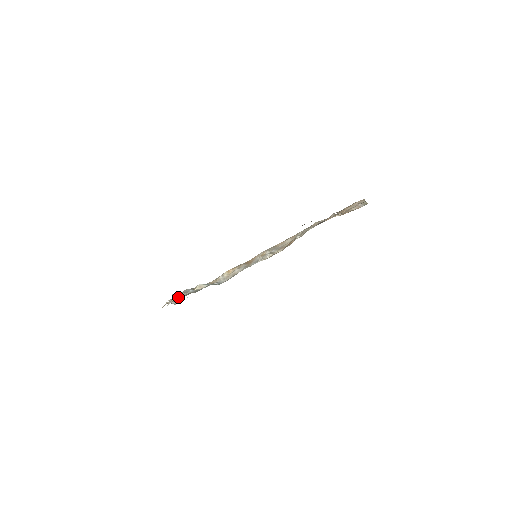
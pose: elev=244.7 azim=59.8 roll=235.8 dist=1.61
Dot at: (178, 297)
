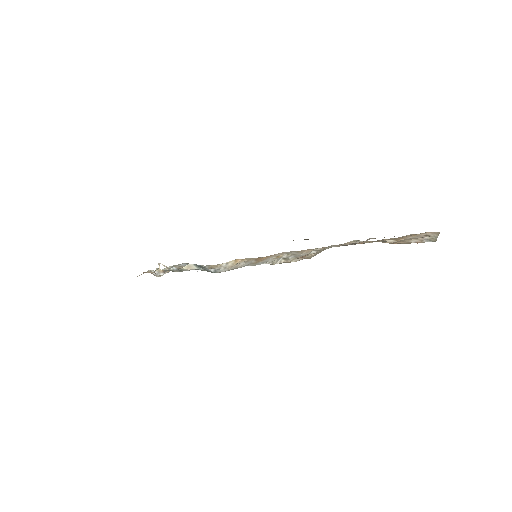
Dot at: occluded
